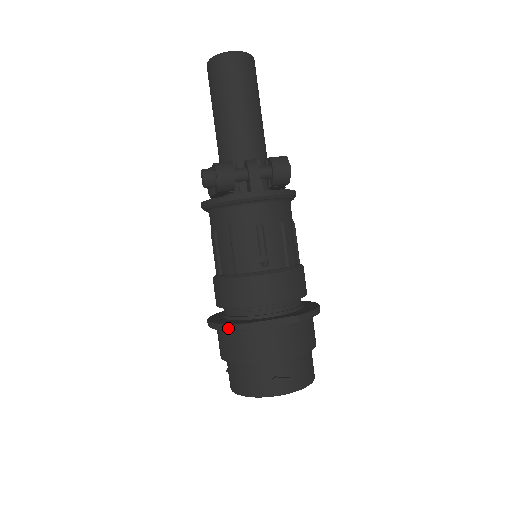
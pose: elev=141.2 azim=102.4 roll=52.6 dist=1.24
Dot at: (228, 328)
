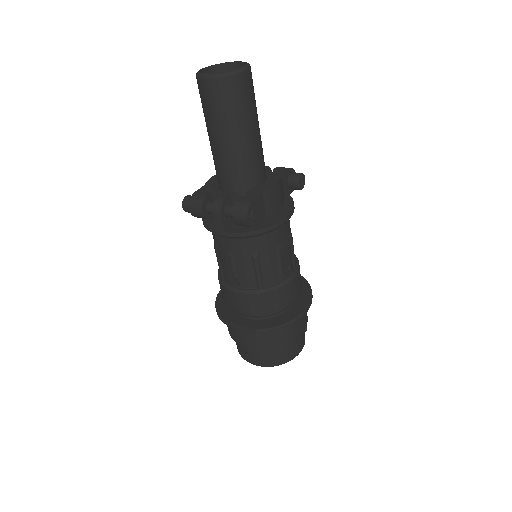
Dot at: (216, 311)
